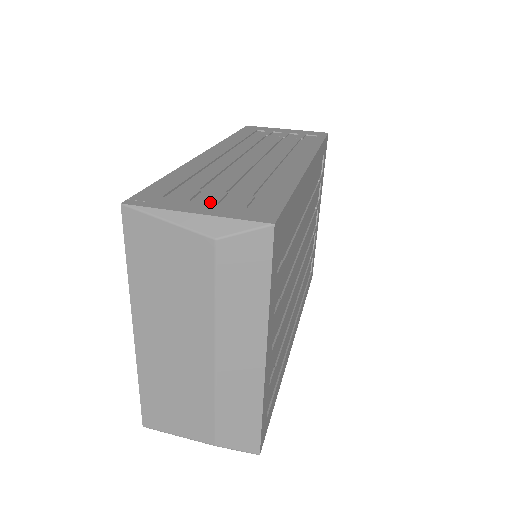
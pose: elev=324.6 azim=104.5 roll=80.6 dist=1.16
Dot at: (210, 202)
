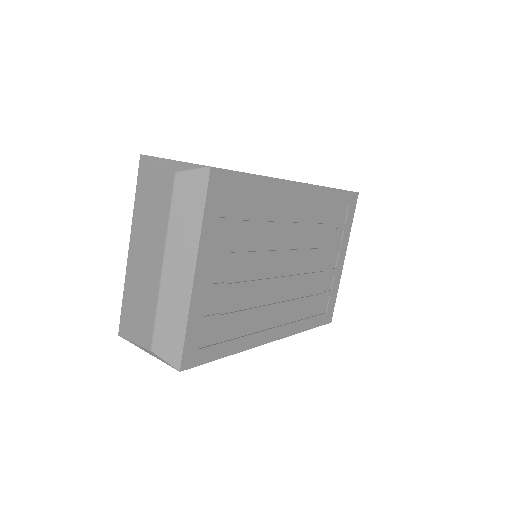
Dot at: occluded
